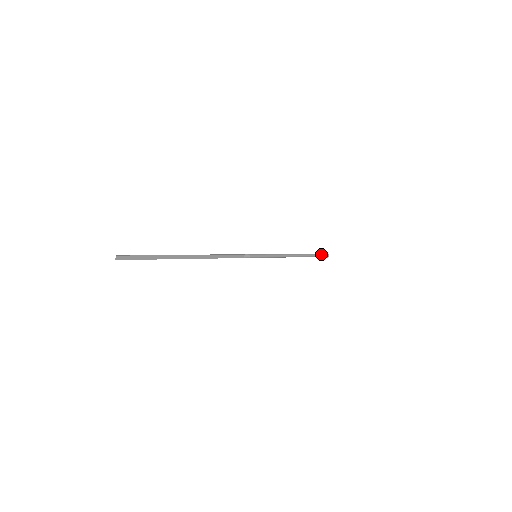
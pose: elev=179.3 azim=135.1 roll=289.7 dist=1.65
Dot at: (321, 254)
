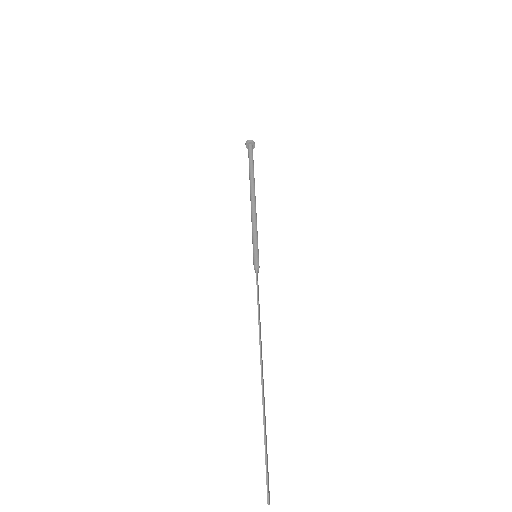
Dot at: (251, 151)
